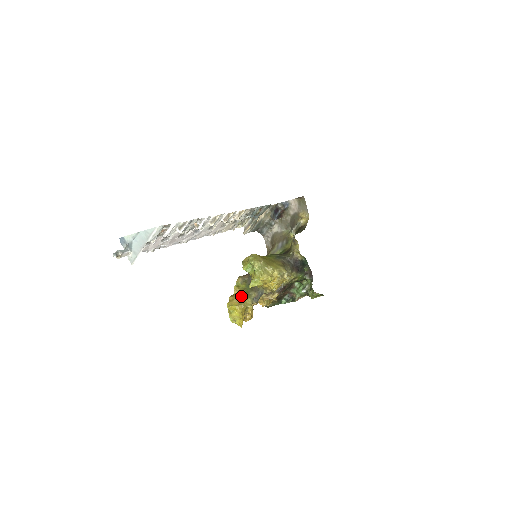
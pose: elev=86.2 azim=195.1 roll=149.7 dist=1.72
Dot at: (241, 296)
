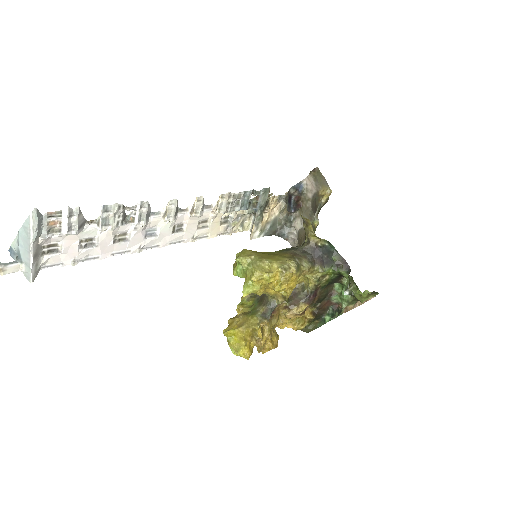
Dot at: (244, 315)
